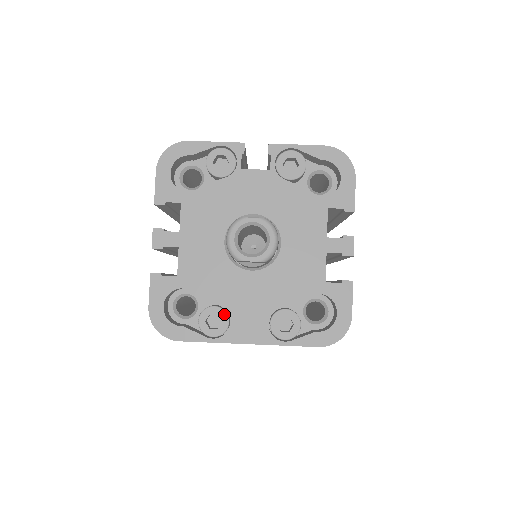
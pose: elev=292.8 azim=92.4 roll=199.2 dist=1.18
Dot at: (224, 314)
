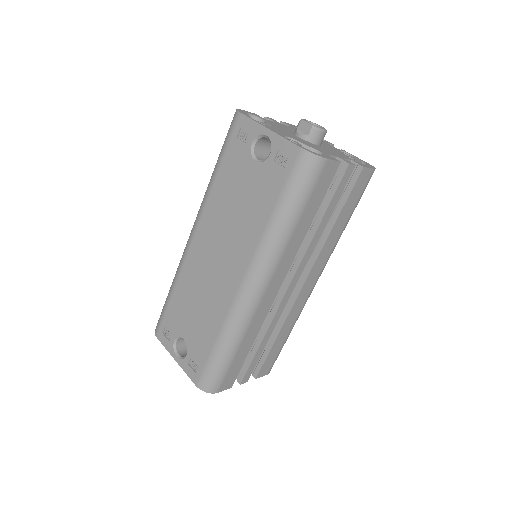
Dot at: occluded
